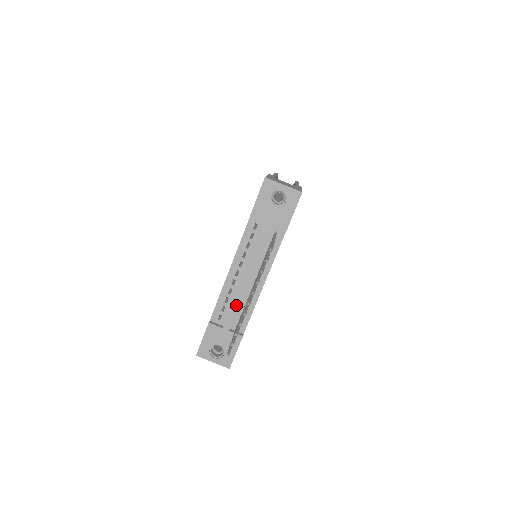
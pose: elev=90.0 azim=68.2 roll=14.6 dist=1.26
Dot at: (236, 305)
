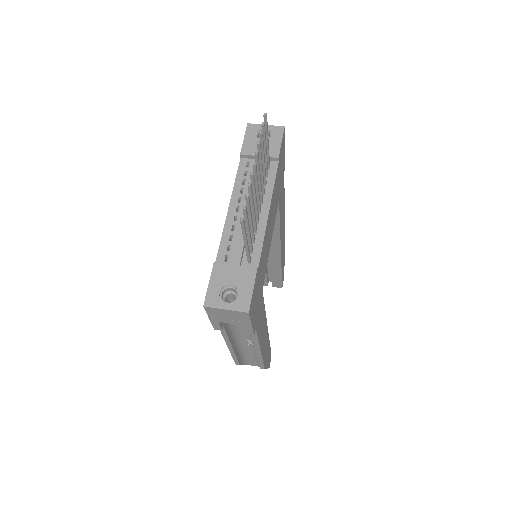
Dot at: (242, 236)
